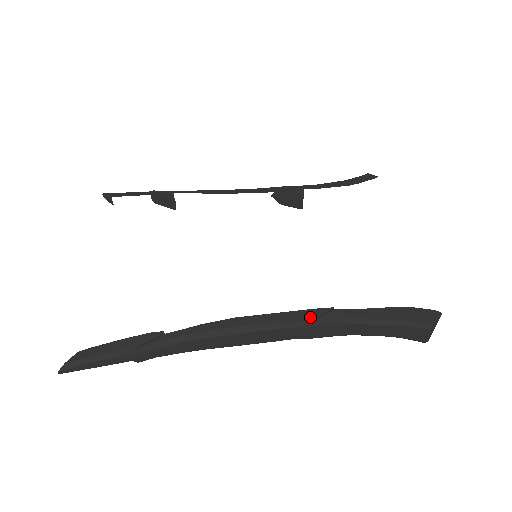
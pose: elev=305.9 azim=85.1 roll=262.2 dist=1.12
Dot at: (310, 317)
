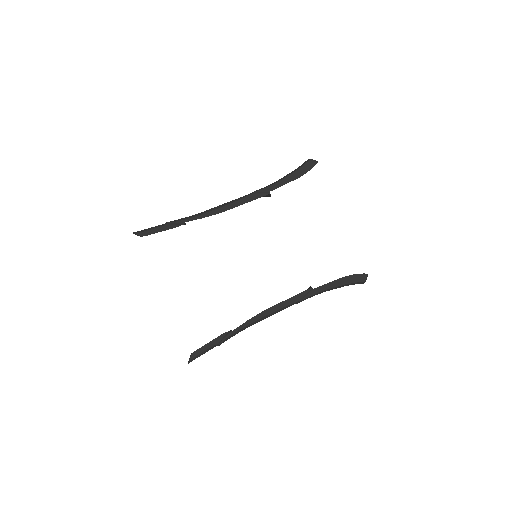
Dot at: (301, 298)
